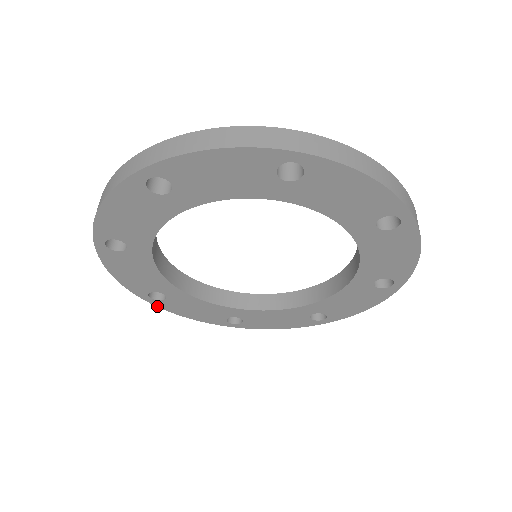
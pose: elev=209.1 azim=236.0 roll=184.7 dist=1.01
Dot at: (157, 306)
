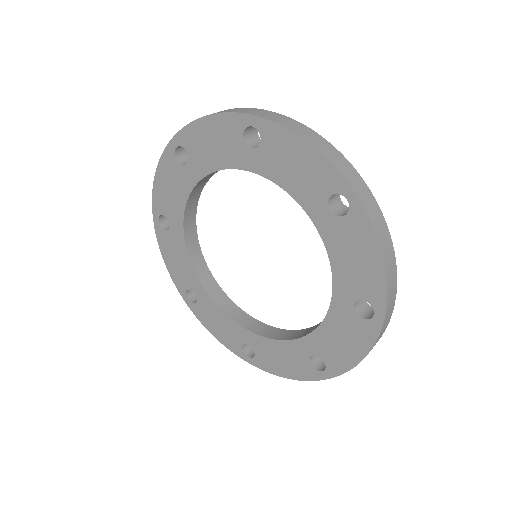
Dot at: (260, 368)
